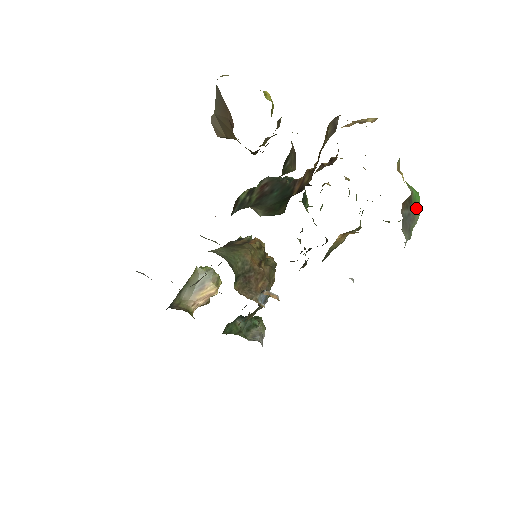
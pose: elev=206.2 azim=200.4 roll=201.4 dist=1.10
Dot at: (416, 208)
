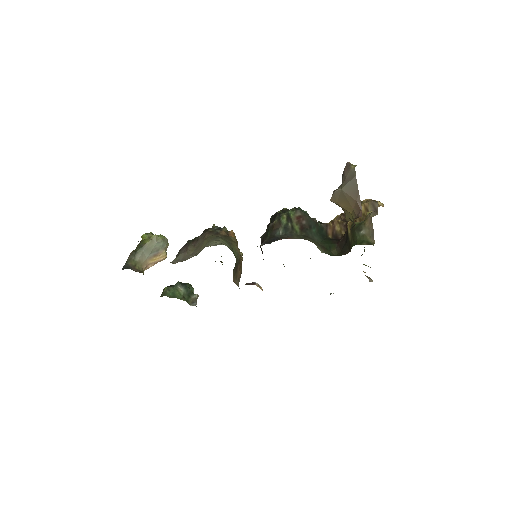
Dot at: occluded
